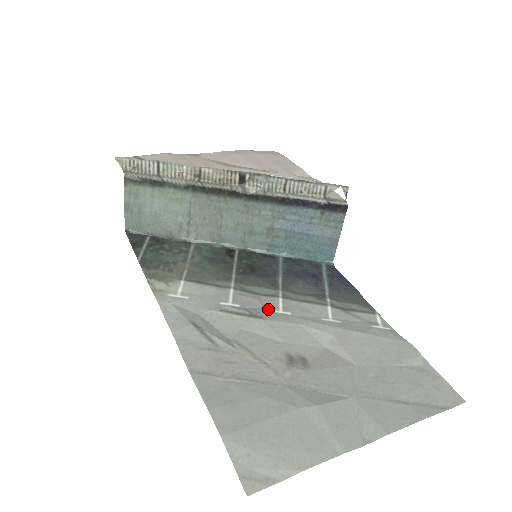
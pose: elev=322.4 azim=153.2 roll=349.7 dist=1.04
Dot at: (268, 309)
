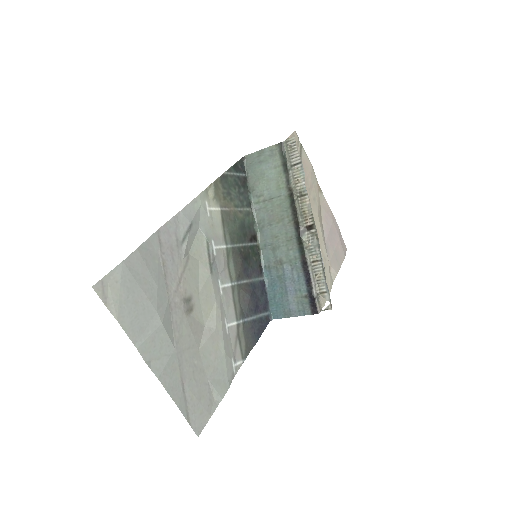
Dot at: (220, 276)
